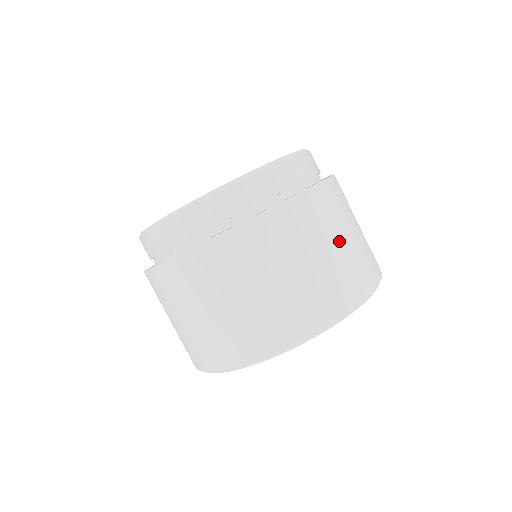
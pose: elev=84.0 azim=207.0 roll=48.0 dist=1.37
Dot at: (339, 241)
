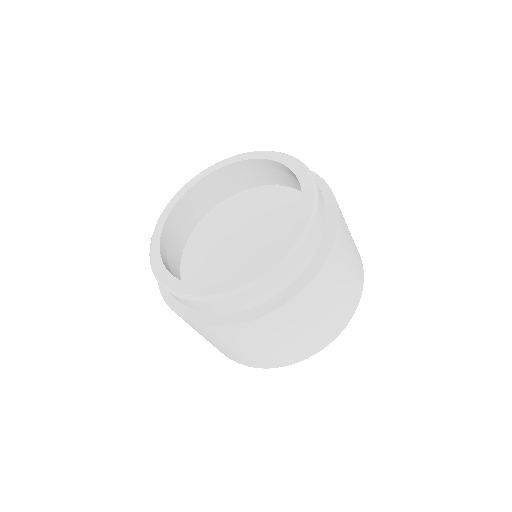
Dot at: (351, 257)
